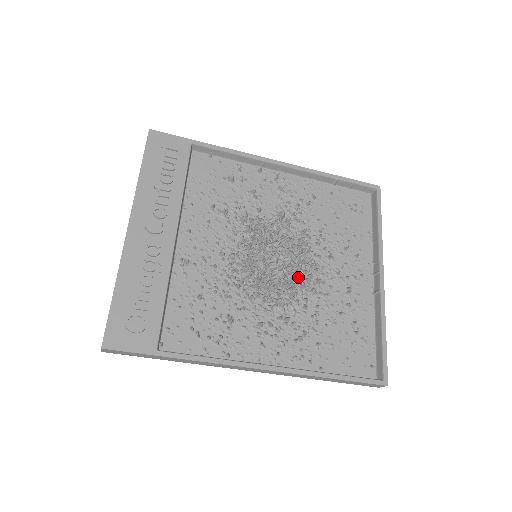
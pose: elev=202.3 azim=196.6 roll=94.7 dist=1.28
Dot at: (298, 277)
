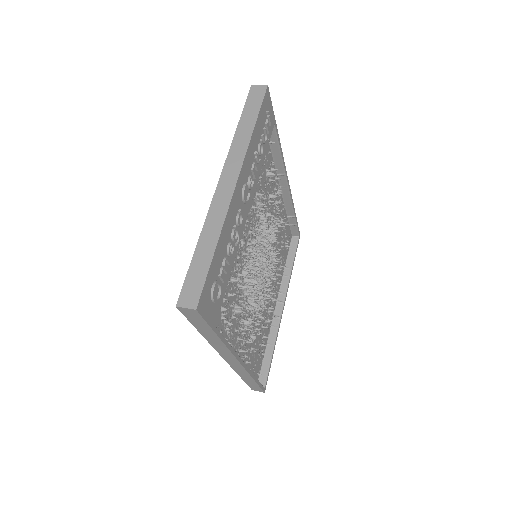
Dot at: (264, 288)
